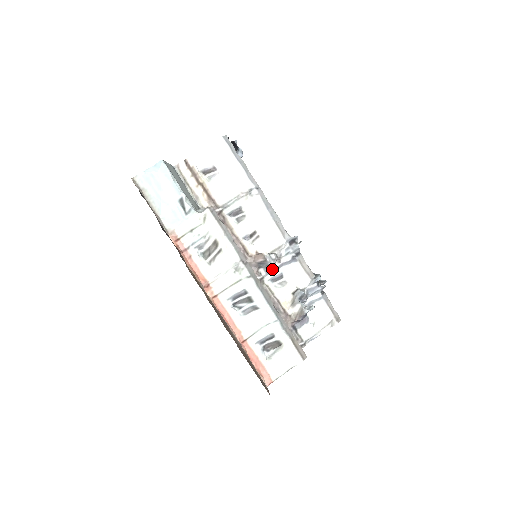
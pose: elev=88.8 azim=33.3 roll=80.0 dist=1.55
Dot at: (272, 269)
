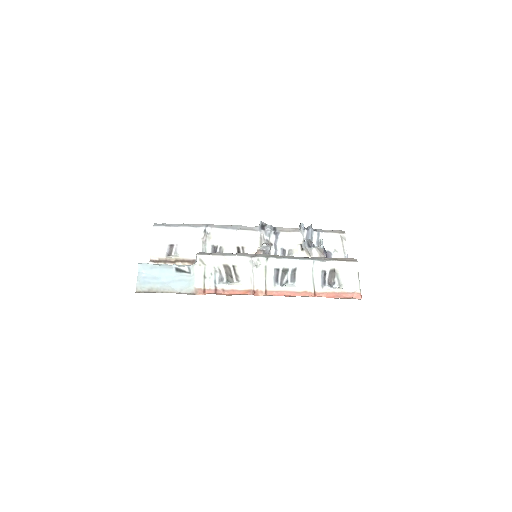
Dot at: (274, 253)
